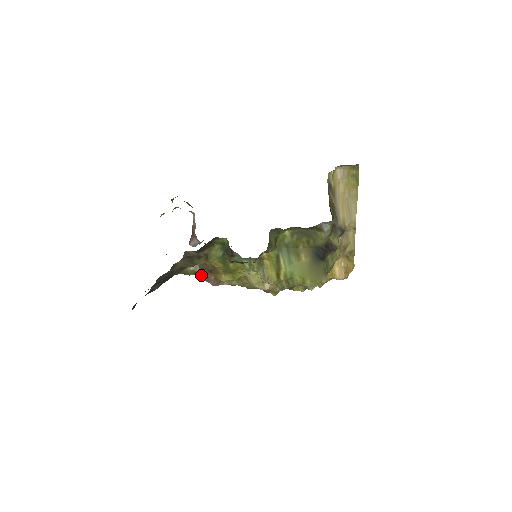
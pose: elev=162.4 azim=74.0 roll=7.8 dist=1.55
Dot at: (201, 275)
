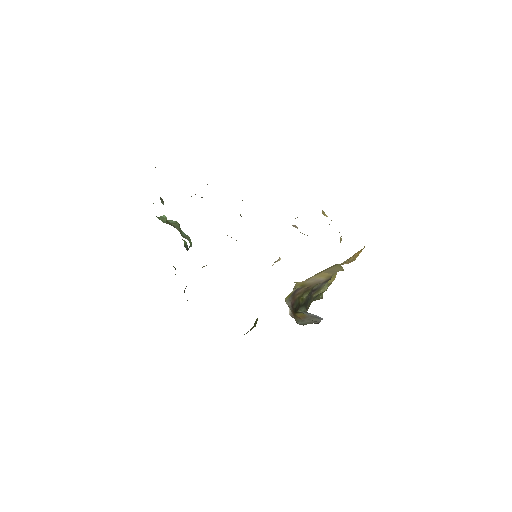
Dot at: occluded
